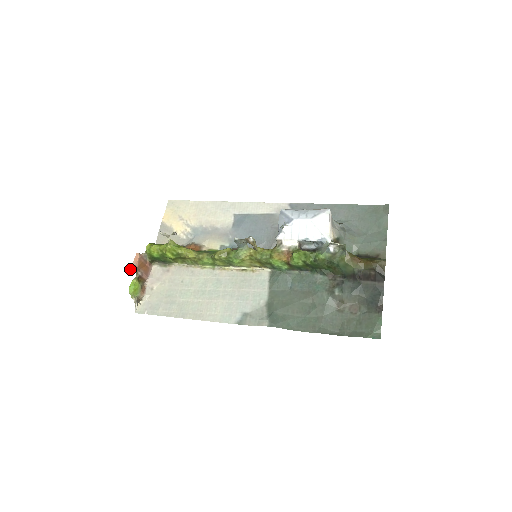
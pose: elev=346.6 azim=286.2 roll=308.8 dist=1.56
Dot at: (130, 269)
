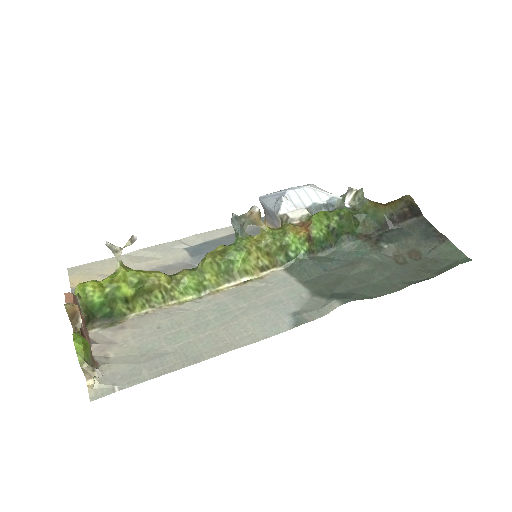
Dot at: (68, 305)
